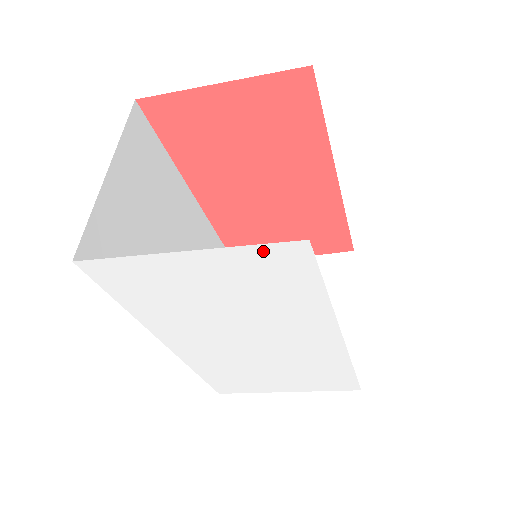
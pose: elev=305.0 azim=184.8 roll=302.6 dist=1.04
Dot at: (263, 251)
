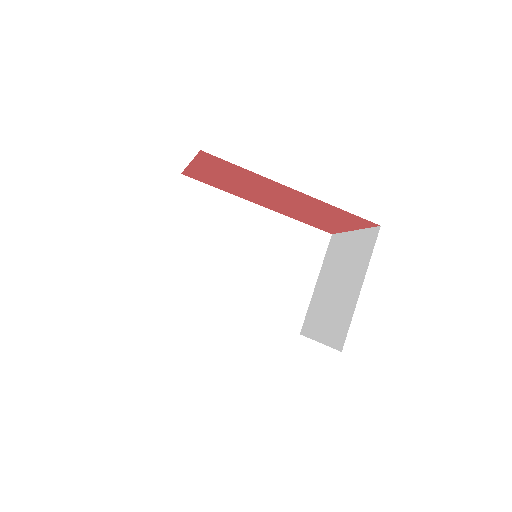
Dot at: occluded
